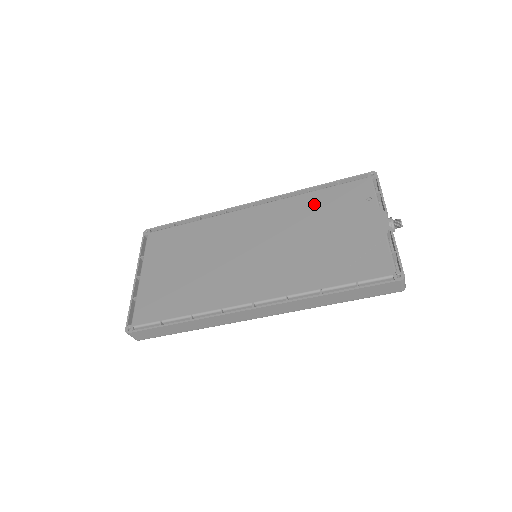
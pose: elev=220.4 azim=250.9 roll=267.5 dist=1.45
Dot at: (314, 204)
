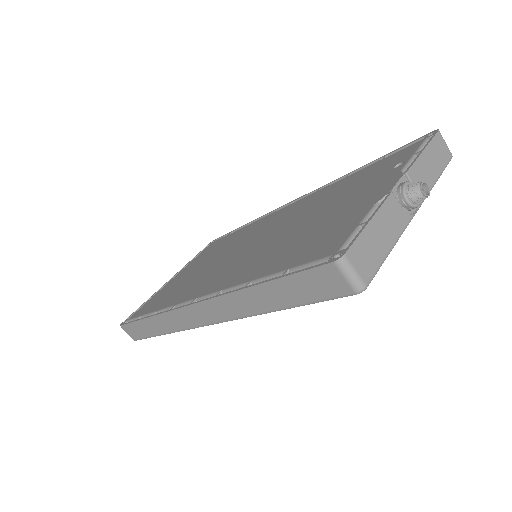
Dot at: (339, 187)
